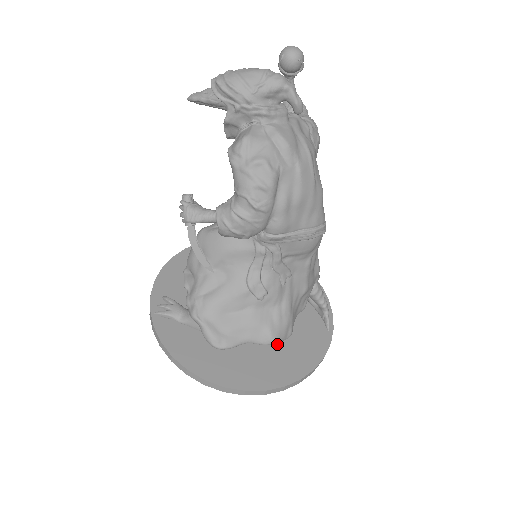
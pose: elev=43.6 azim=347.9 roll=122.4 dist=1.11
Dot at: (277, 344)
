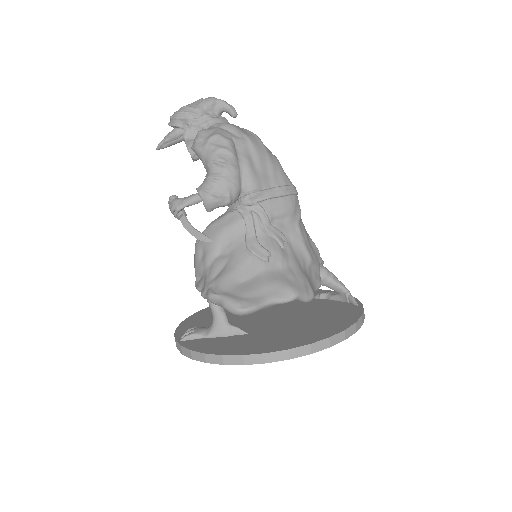
Dot at: (309, 323)
